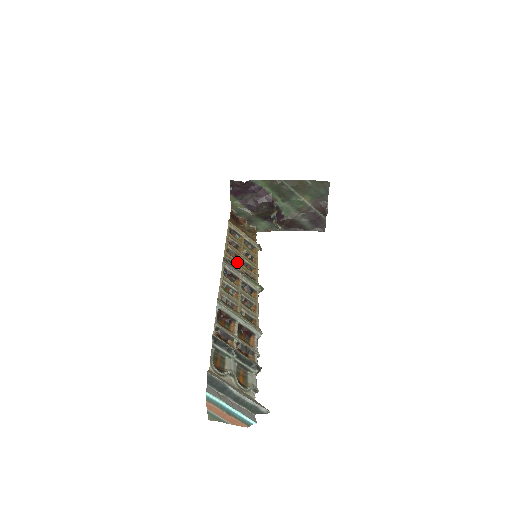
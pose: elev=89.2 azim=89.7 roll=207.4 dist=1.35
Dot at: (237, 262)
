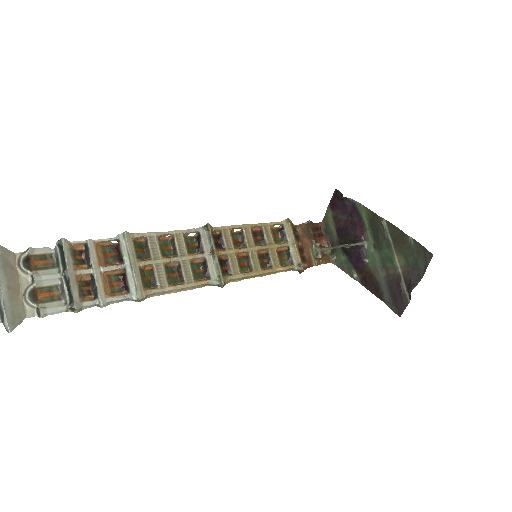
Dot at: (231, 245)
